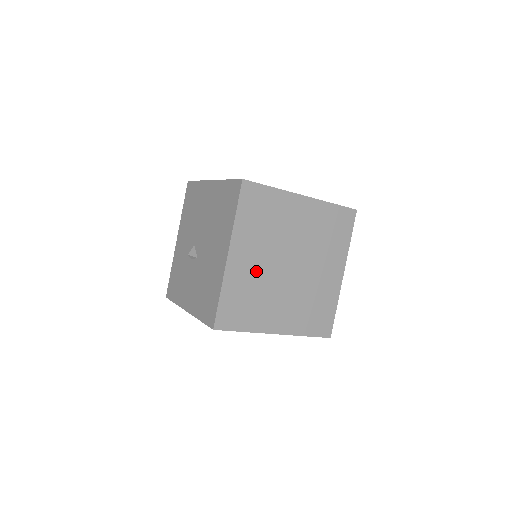
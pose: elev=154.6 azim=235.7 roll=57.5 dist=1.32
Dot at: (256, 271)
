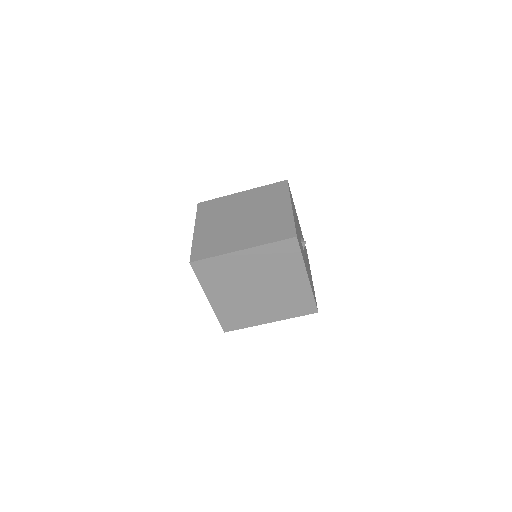
Dot at: (233, 300)
